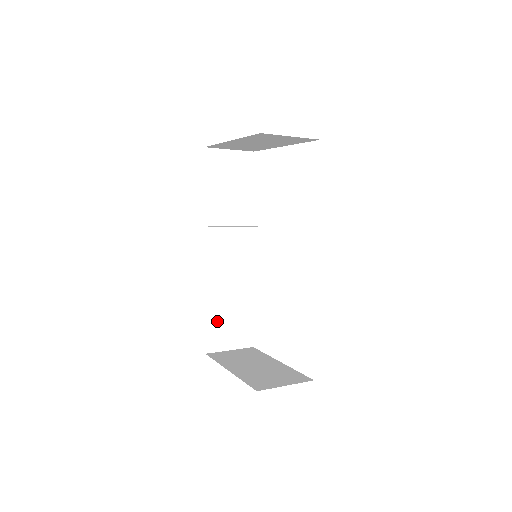
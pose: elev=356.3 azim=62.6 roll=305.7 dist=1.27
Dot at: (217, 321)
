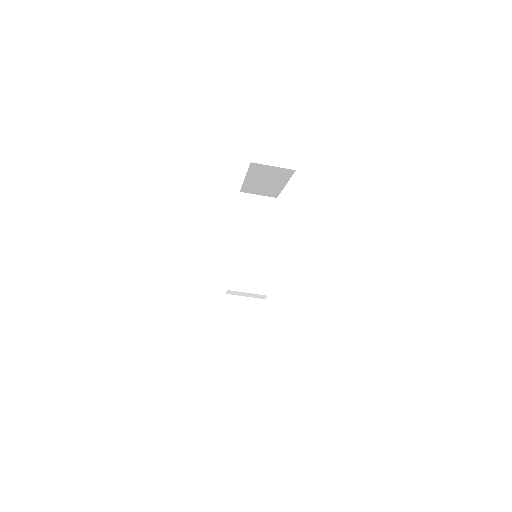
Dot at: (233, 314)
